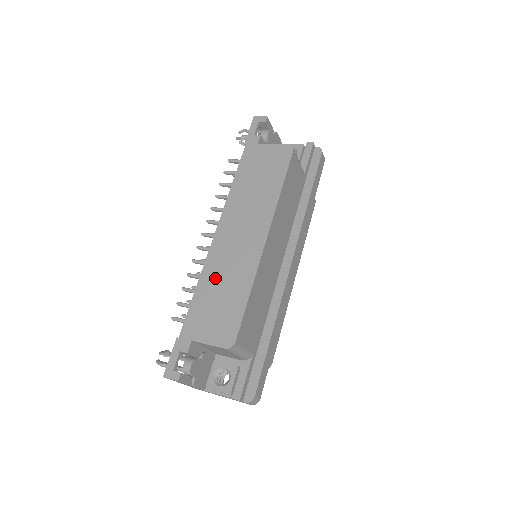
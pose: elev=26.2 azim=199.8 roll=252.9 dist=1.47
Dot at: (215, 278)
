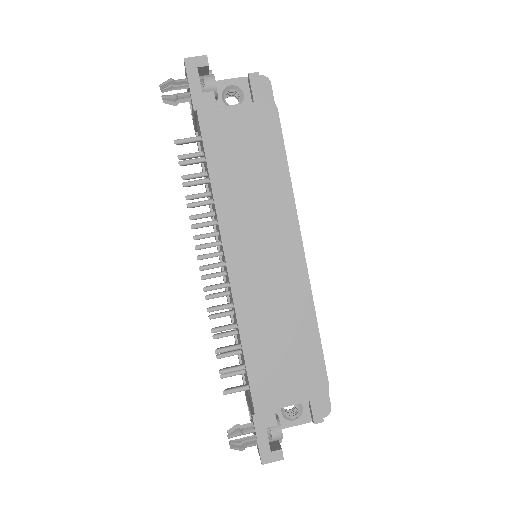
Dot at: (262, 324)
